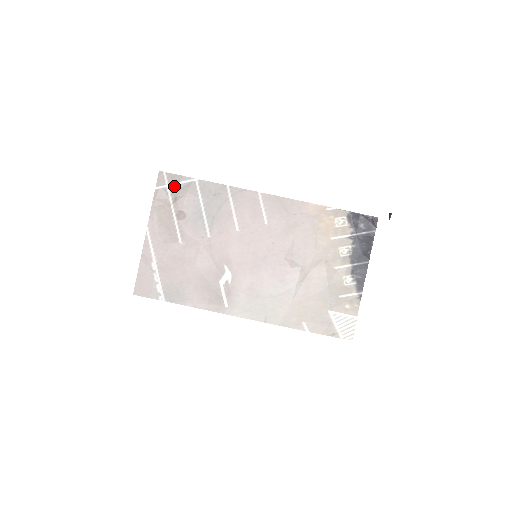
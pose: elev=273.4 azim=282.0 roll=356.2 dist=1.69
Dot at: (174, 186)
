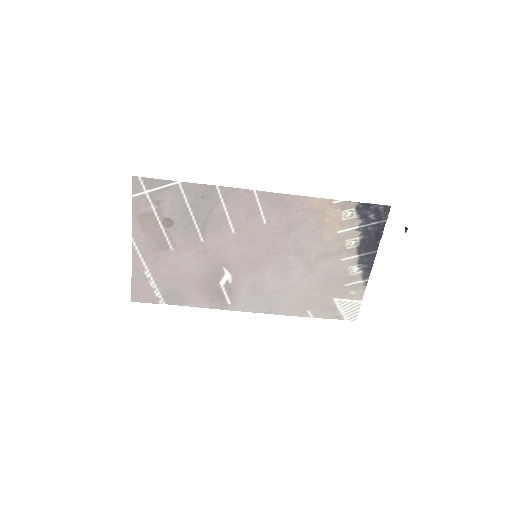
Dot at: (154, 192)
